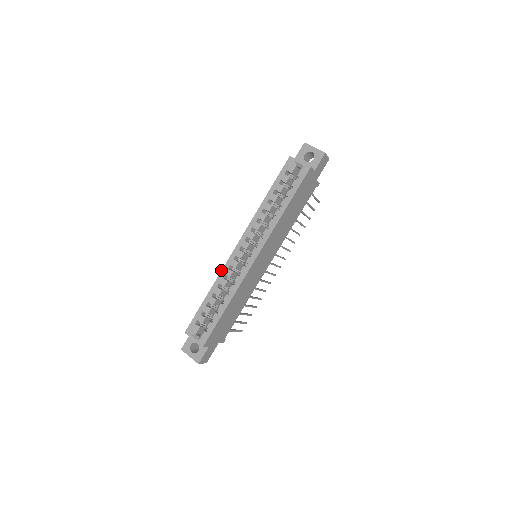
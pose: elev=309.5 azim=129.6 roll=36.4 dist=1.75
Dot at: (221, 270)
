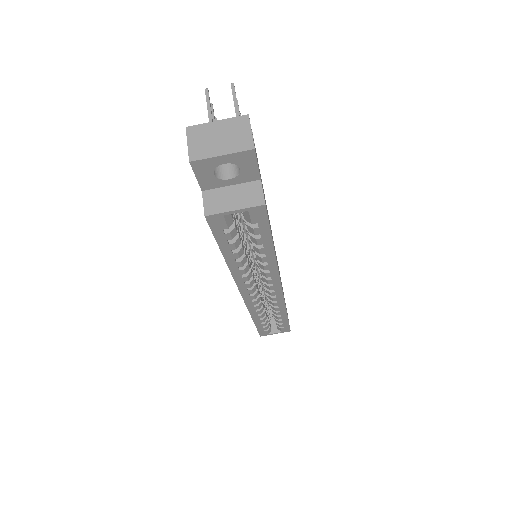
Dot at: occluded
